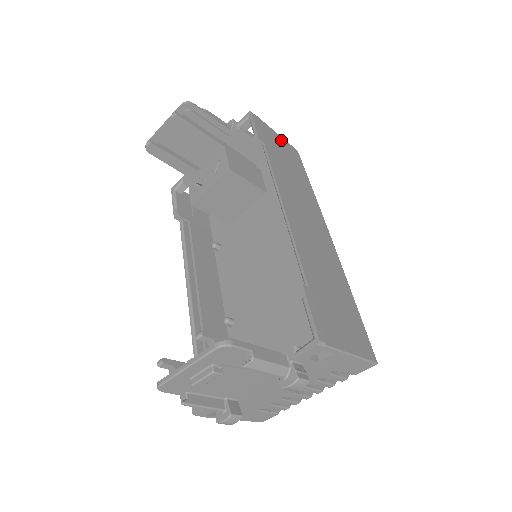
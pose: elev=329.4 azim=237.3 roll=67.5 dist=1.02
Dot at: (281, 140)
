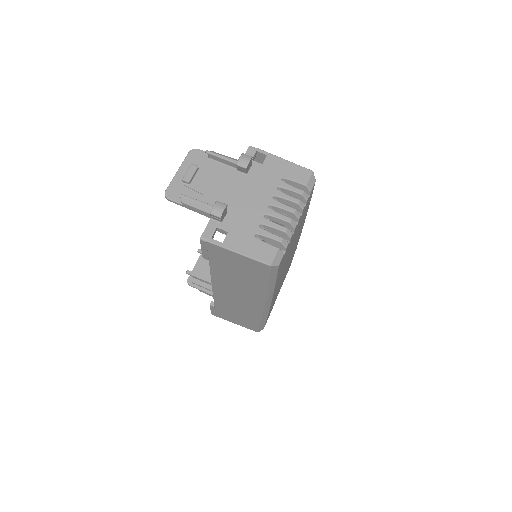
Dot at: occluded
